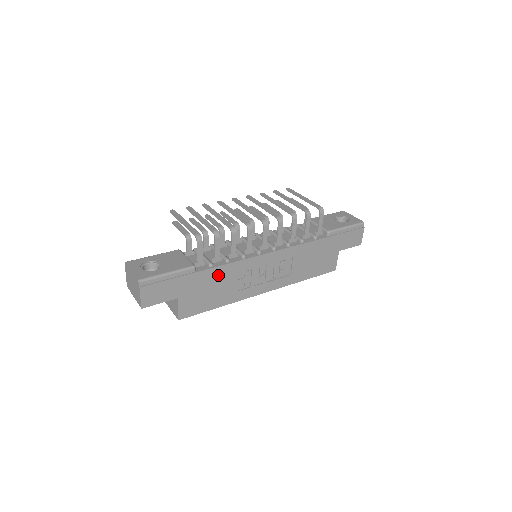
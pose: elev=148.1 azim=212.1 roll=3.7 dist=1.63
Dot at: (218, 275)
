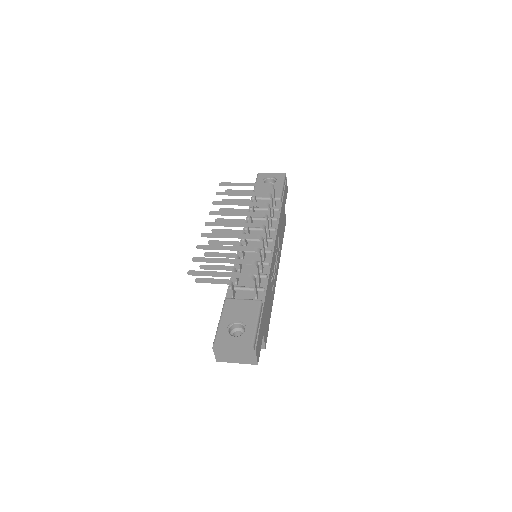
Dot at: (268, 293)
